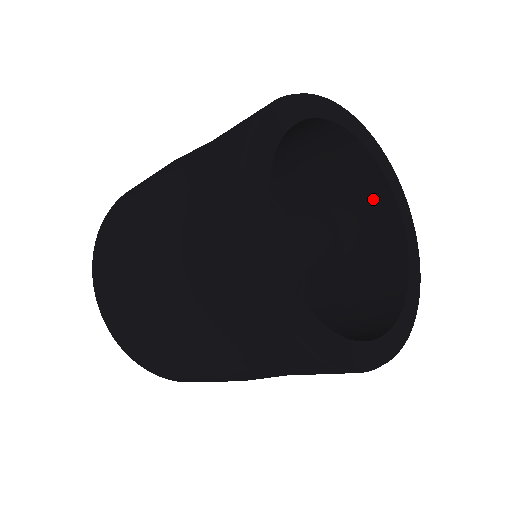
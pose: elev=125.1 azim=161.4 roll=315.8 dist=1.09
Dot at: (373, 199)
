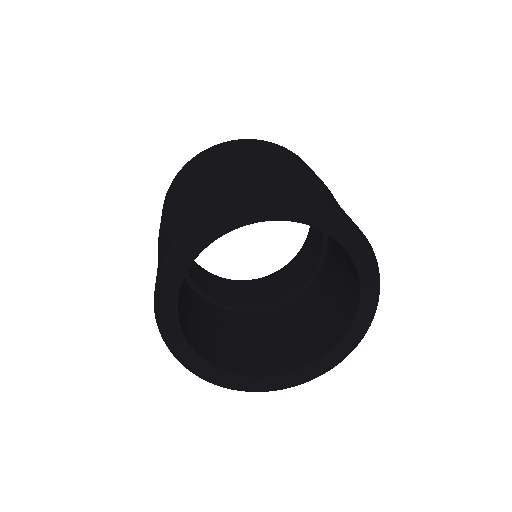
Dot at: occluded
